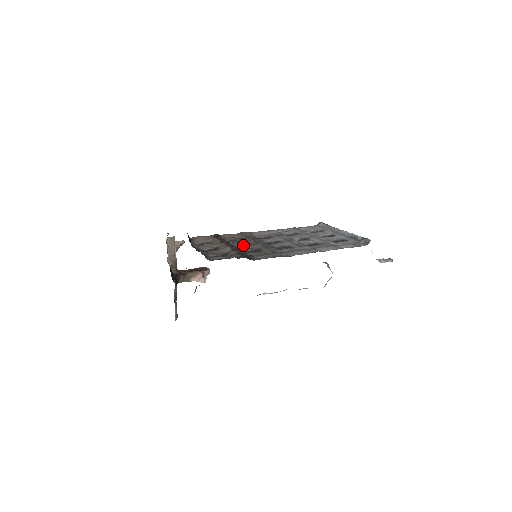
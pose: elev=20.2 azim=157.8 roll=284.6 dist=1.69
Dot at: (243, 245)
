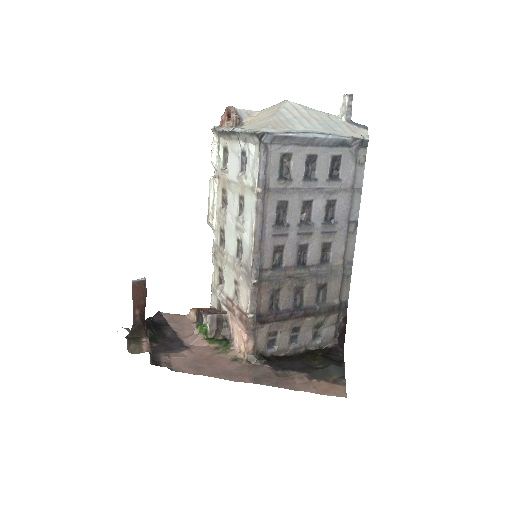
Dot at: (295, 295)
